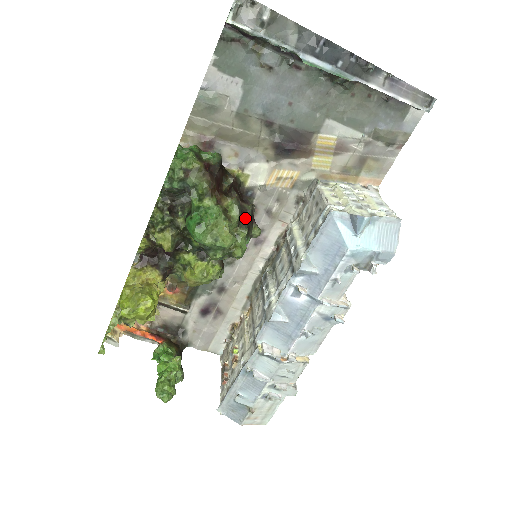
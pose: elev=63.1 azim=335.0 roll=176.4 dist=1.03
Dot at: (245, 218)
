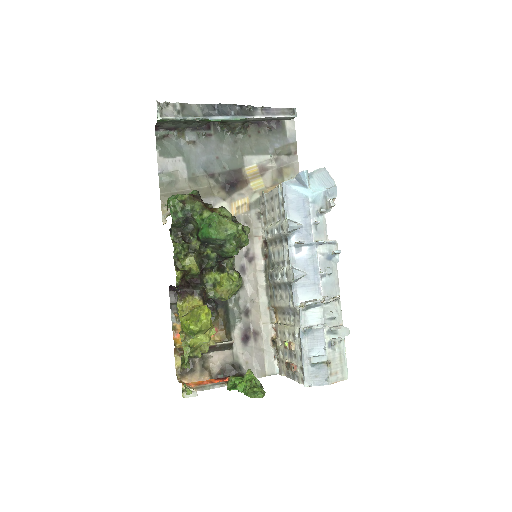
Dot at: occluded
